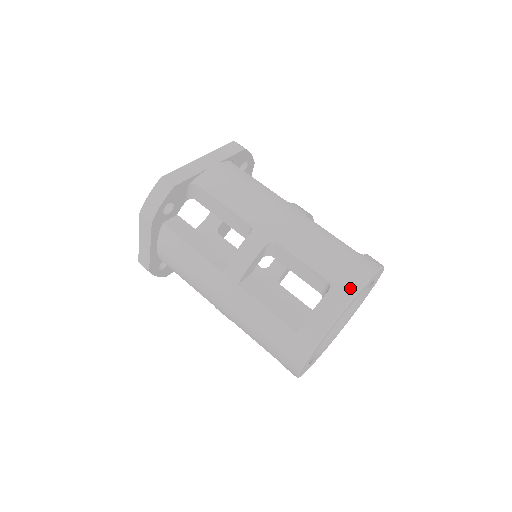
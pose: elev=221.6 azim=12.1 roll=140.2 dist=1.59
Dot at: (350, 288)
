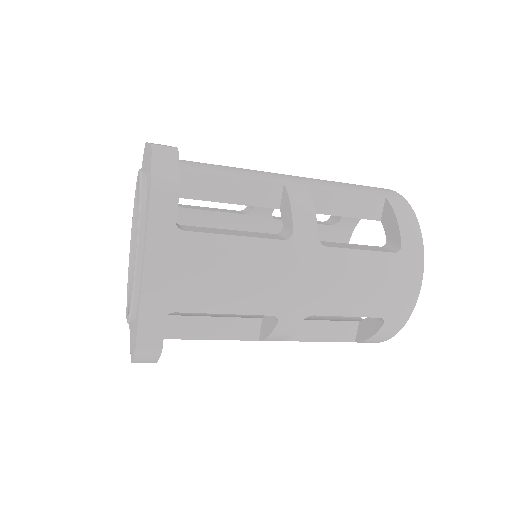
Dot at: (405, 312)
